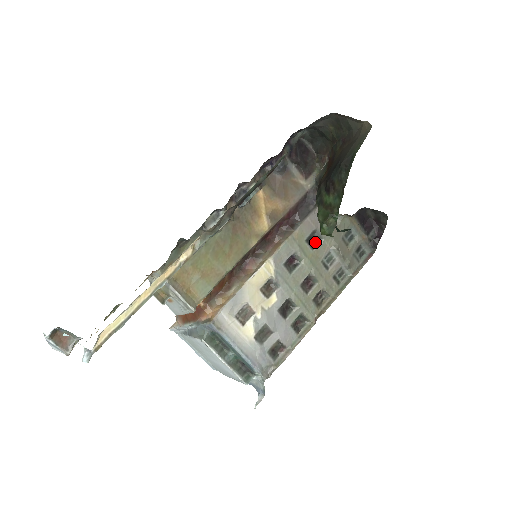
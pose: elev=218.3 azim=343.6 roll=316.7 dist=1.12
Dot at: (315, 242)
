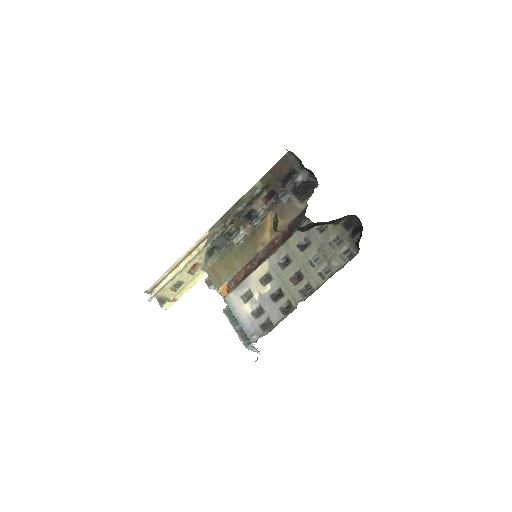
Dot at: (305, 247)
